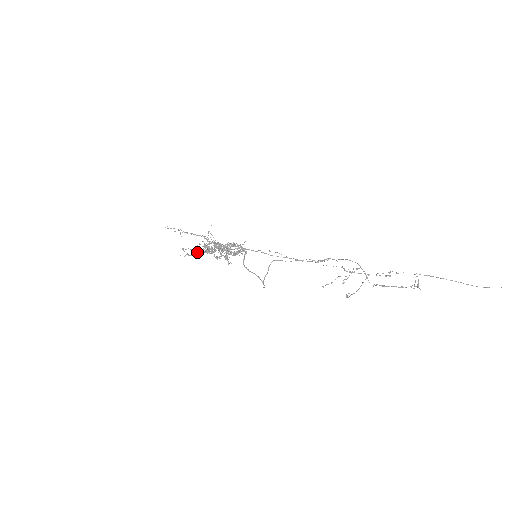
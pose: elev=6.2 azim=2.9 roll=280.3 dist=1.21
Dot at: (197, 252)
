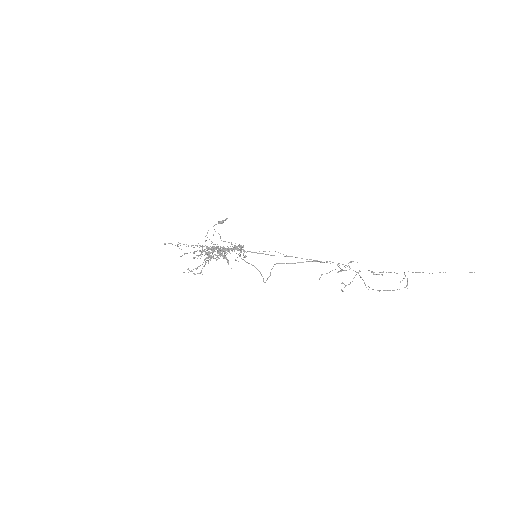
Dot at: occluded
